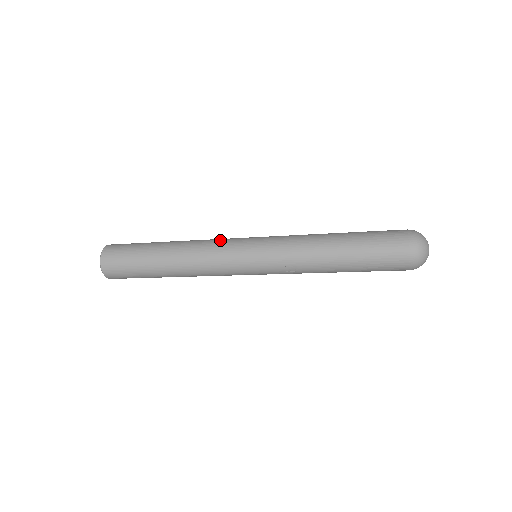
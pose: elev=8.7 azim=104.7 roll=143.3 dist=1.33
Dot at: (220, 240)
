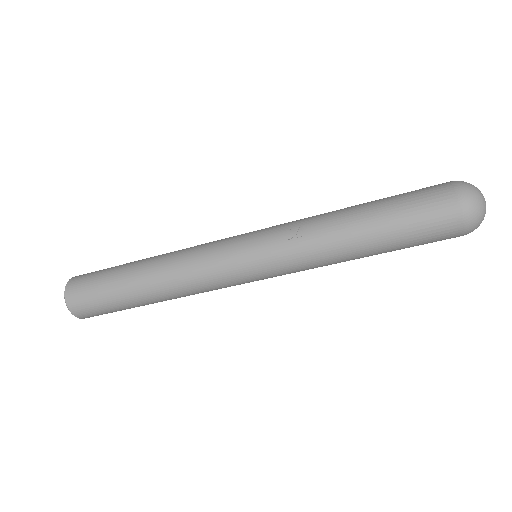
Dot at: occluded
